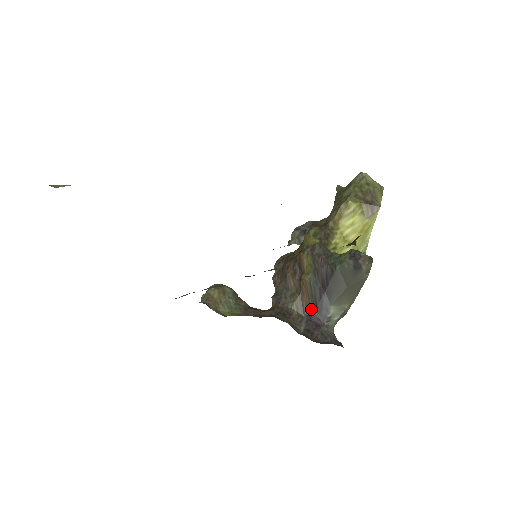
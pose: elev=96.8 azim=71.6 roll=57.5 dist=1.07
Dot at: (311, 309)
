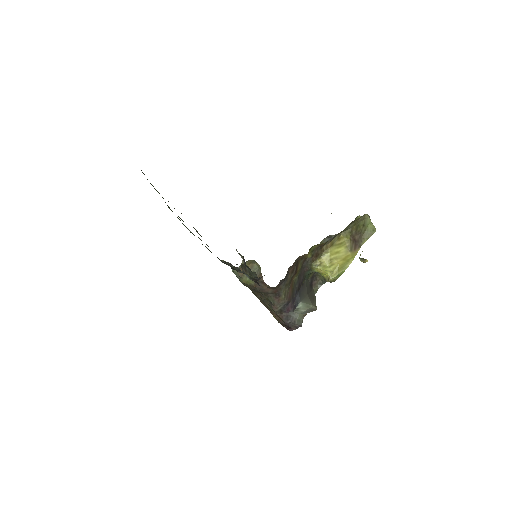
Dot at: (290, 298)
